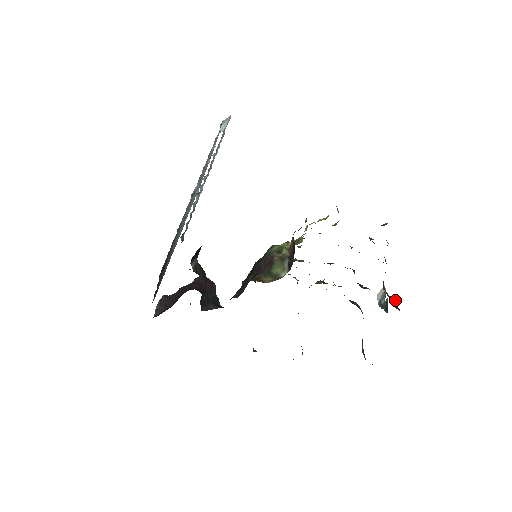
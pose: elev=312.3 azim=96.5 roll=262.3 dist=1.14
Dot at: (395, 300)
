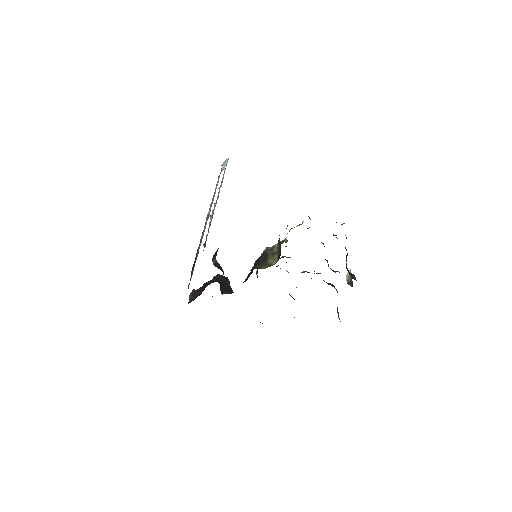
Dot at: occluded
